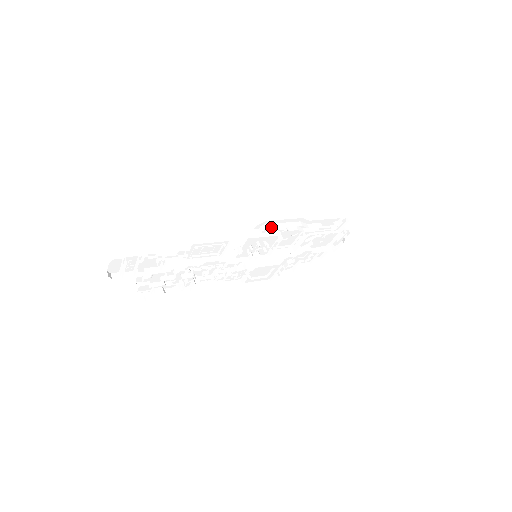
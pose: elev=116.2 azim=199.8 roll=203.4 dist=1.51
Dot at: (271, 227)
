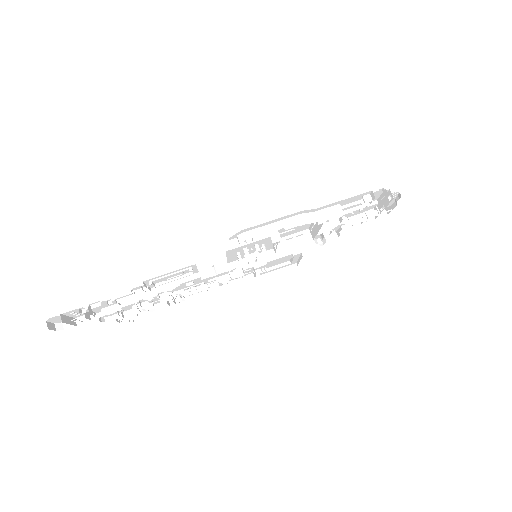
Dot at: (252, 235)
